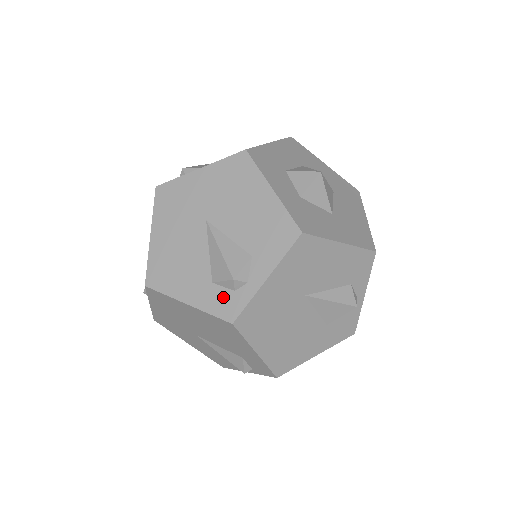
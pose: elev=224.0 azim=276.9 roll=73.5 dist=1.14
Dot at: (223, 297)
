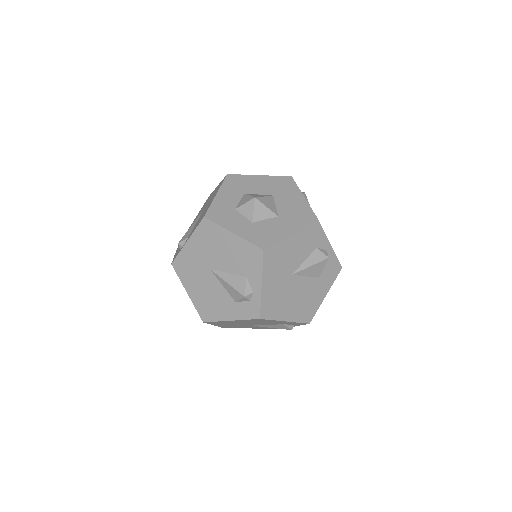
Dot at: (246, 307)
